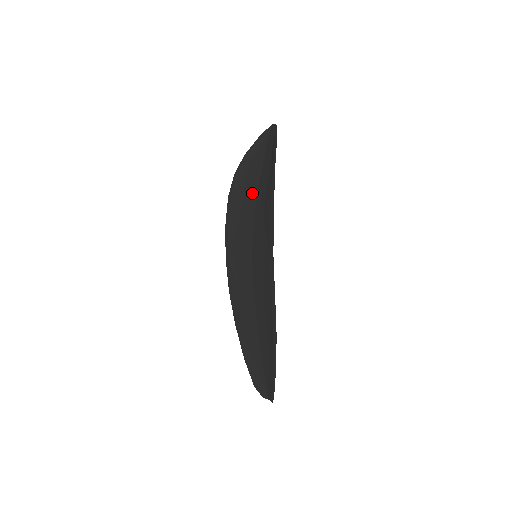
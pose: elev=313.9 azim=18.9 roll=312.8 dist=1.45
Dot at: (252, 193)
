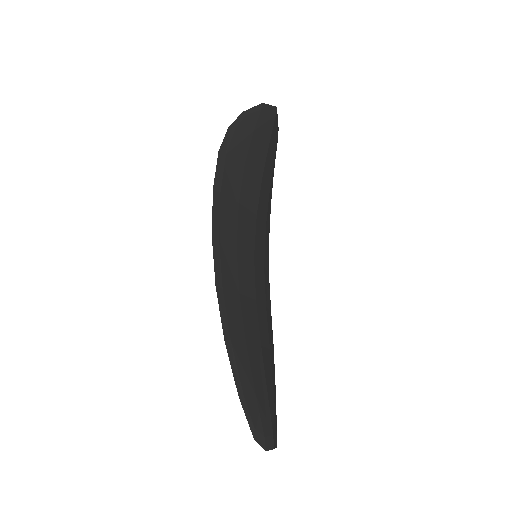
Dot at: occluded
